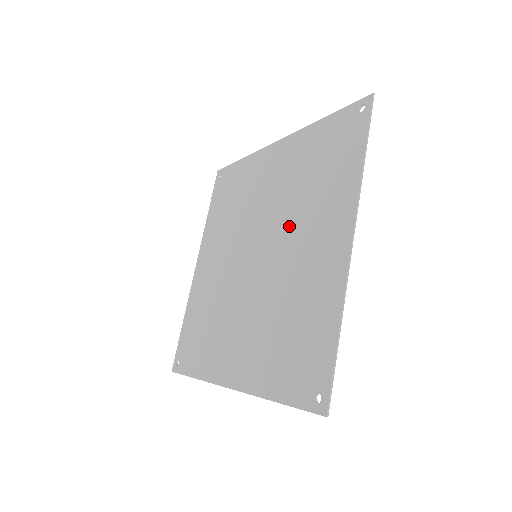
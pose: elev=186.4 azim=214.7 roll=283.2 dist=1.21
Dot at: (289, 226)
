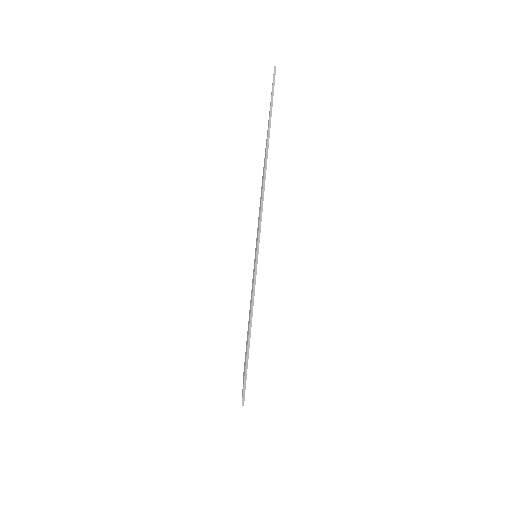
Dot at: occluded
